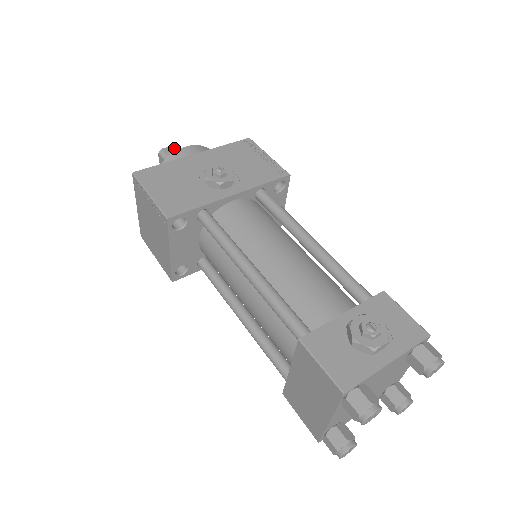
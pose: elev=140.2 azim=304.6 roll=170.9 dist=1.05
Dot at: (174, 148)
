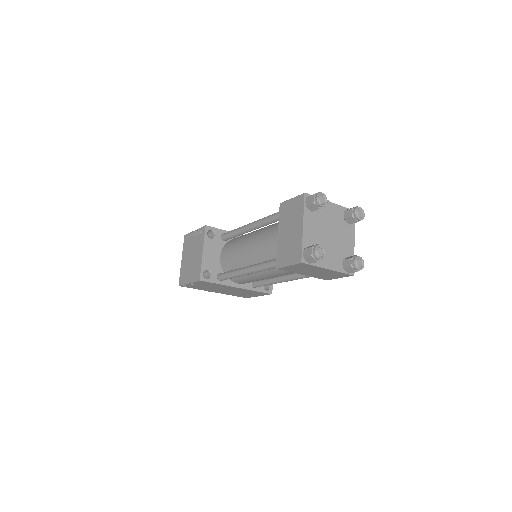
Dot at: occluded
